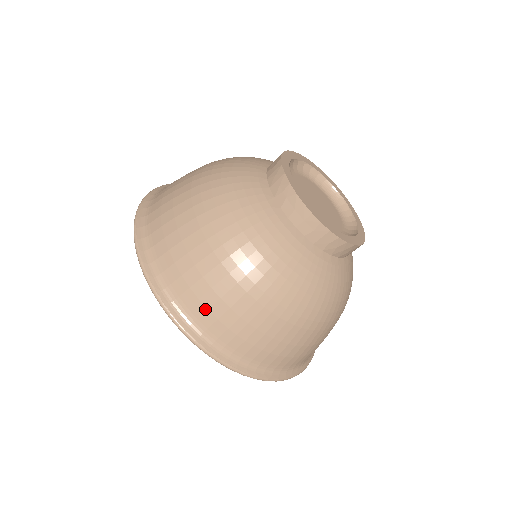
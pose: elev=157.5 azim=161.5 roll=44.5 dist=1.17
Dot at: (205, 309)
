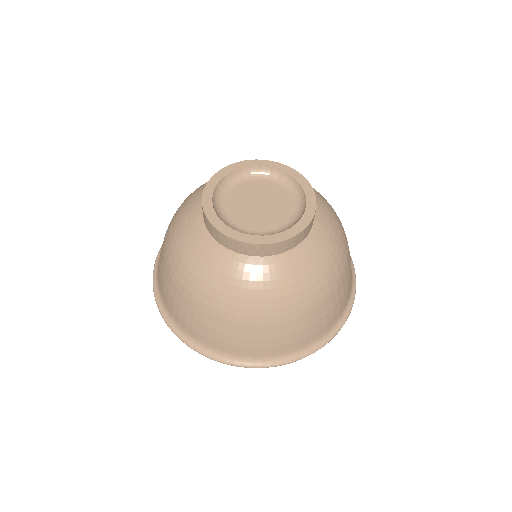
Dot at: (171, 307)
